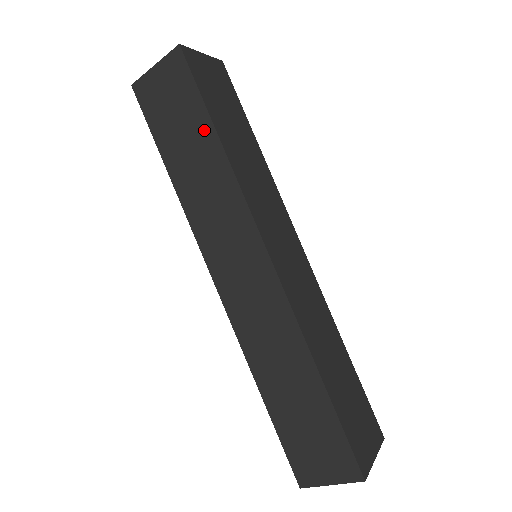
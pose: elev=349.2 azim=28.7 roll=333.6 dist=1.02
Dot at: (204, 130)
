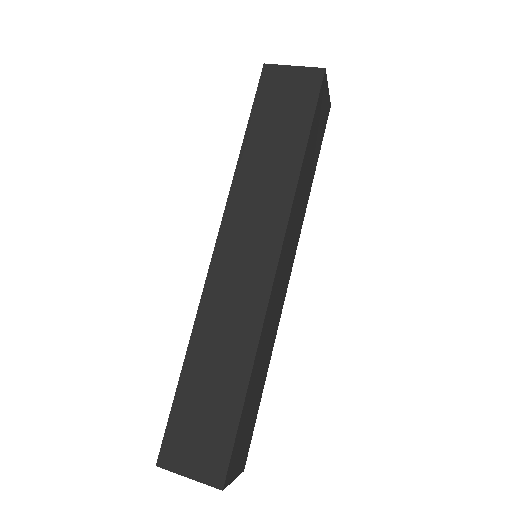
Dot at: (298, 137)
